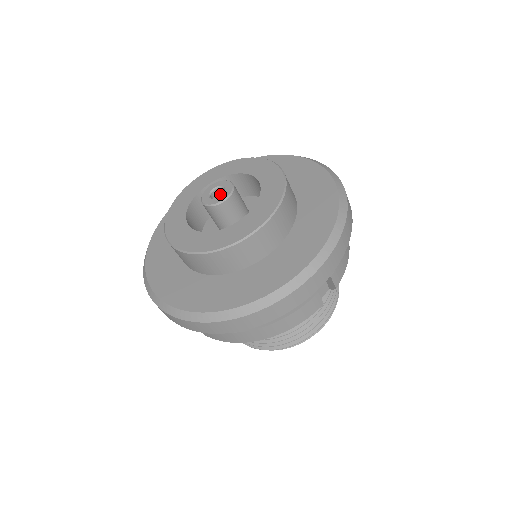
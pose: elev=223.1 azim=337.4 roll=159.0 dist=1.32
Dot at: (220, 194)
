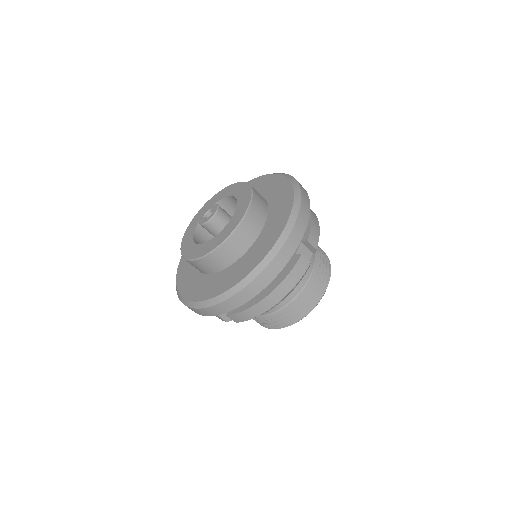
Dot at: occluded
